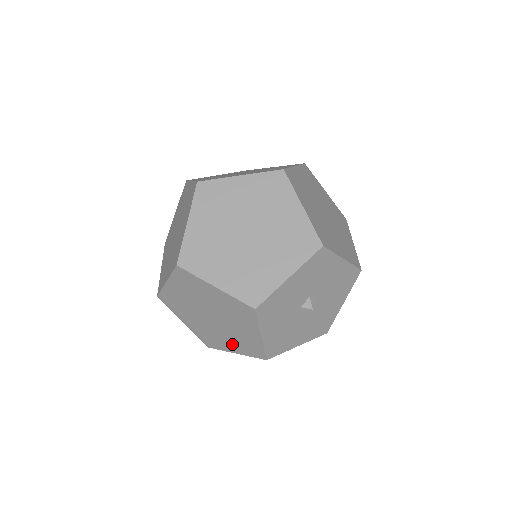
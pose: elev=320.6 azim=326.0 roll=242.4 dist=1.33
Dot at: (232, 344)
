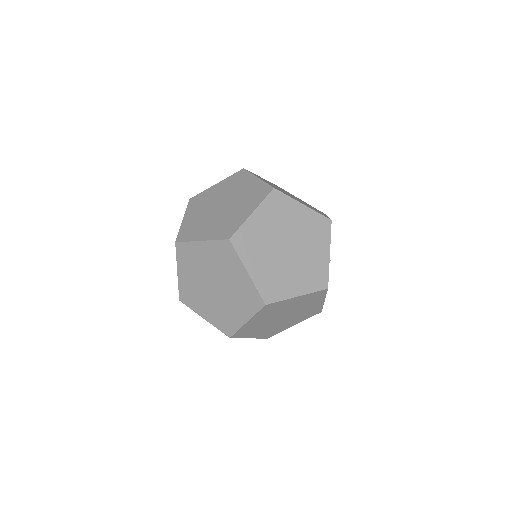
Dot at: (298, 282)
